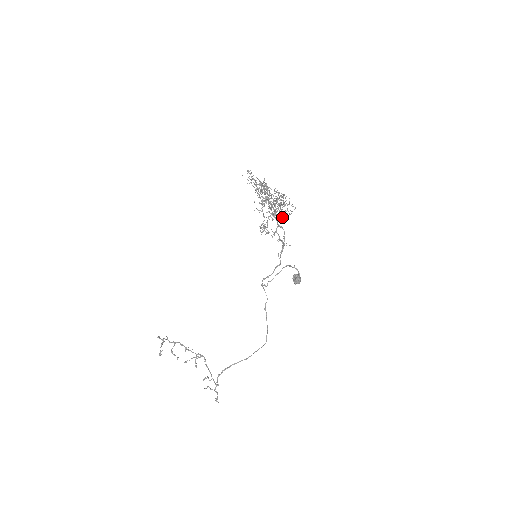
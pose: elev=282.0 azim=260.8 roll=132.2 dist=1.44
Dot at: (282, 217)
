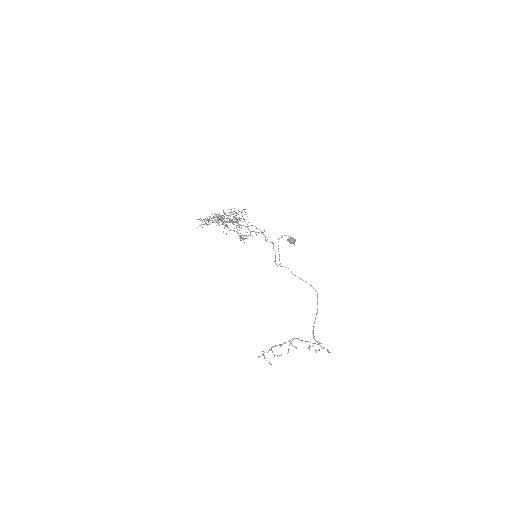
Dot at: (244, 220)
